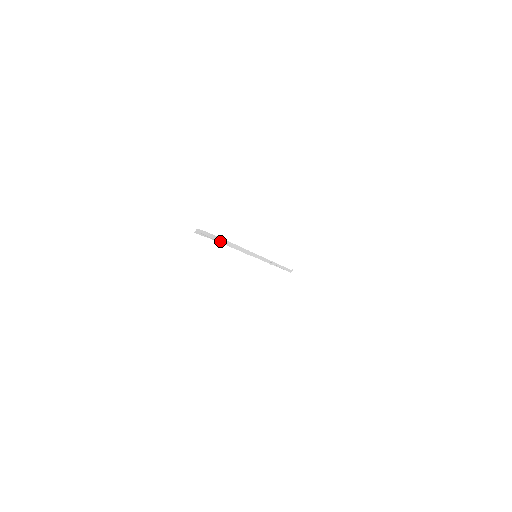
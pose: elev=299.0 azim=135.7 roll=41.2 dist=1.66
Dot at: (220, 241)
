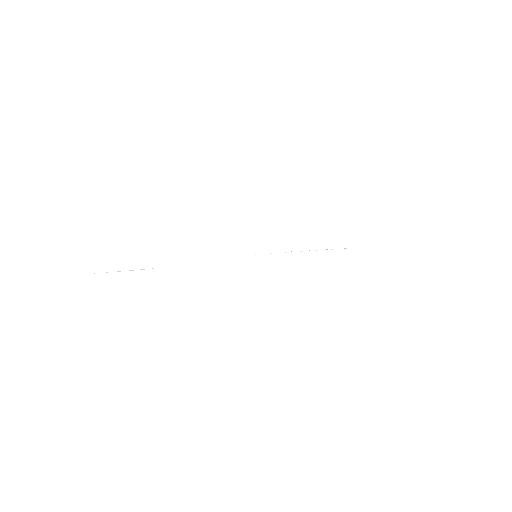
Dot at: (156, 267)
